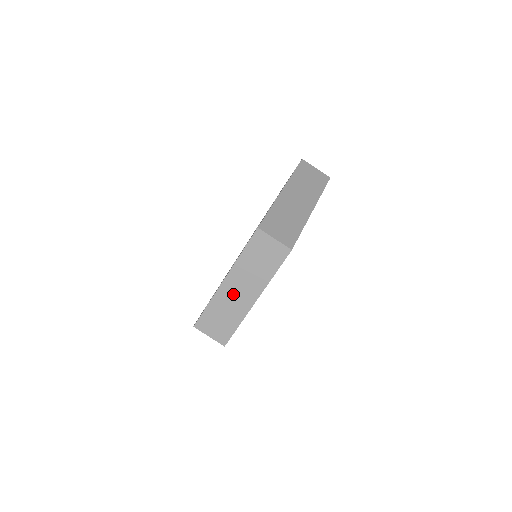
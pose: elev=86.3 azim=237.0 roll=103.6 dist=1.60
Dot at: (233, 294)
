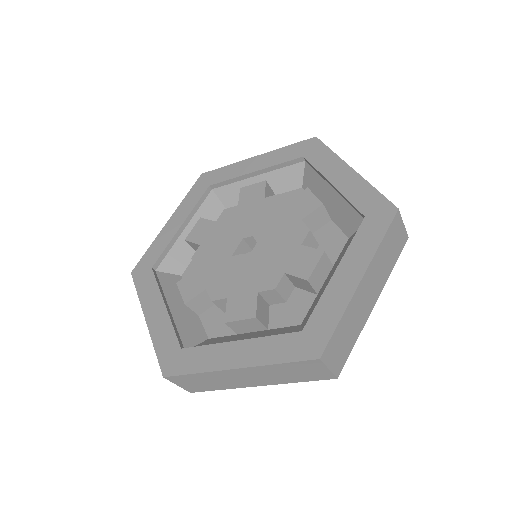
Dot at: (236, 377)
